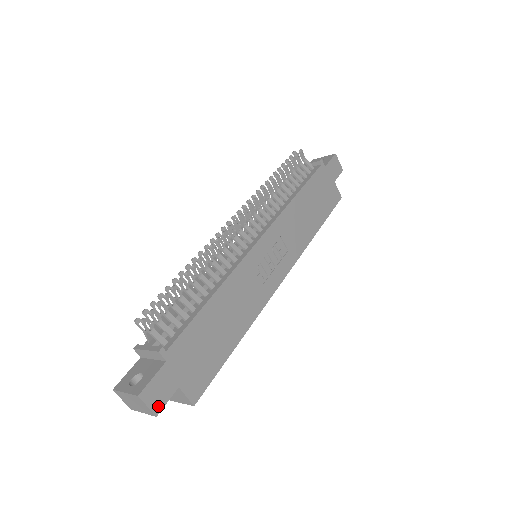
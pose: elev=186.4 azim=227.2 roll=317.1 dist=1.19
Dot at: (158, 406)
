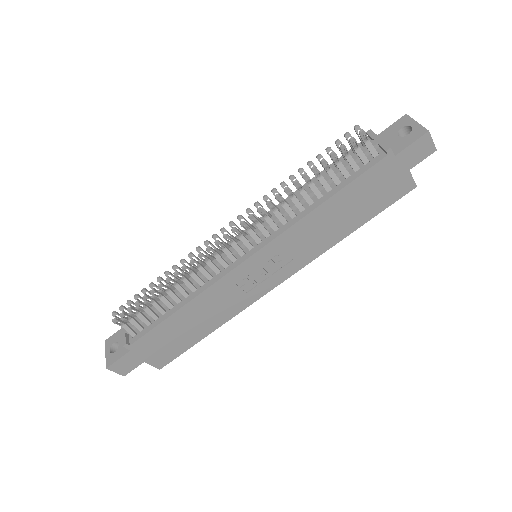
Dot at: (125, 372)
